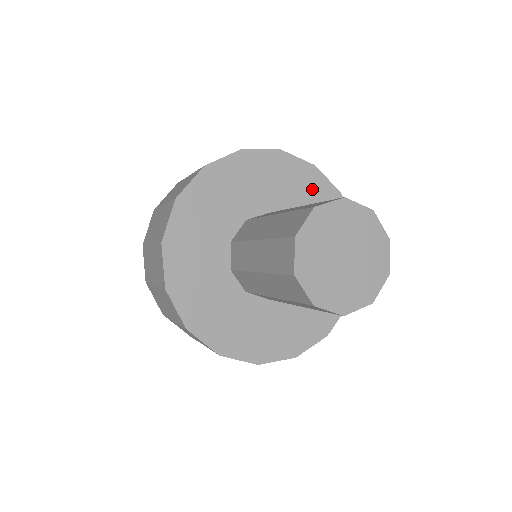
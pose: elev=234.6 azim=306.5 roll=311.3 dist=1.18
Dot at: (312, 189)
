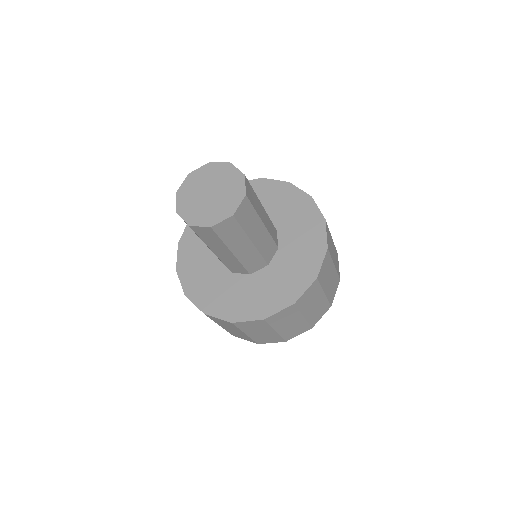
Dot at: occluded
